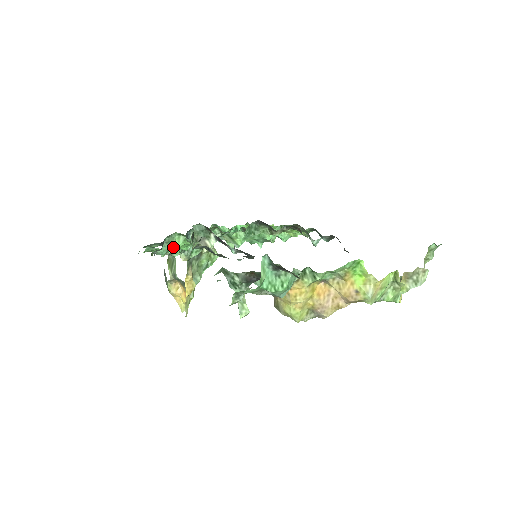
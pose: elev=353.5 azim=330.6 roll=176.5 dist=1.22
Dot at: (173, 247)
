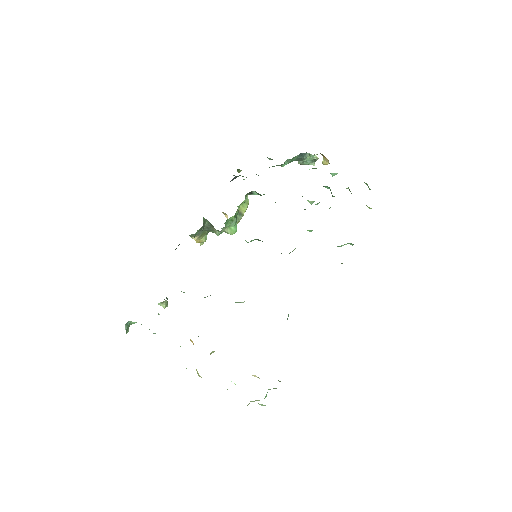
Dot at: occluded
